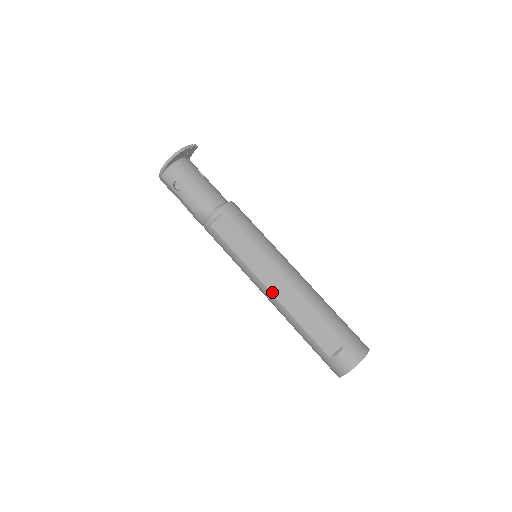
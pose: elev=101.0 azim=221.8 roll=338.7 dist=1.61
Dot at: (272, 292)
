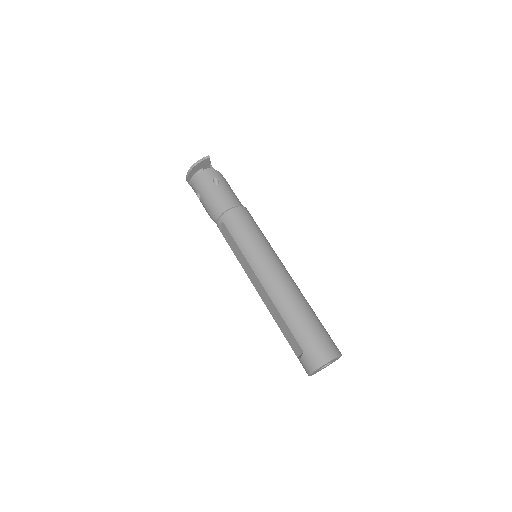
Dot at: (258, 293)
